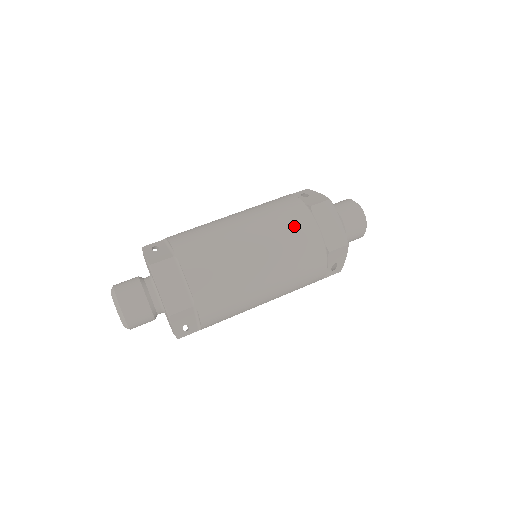
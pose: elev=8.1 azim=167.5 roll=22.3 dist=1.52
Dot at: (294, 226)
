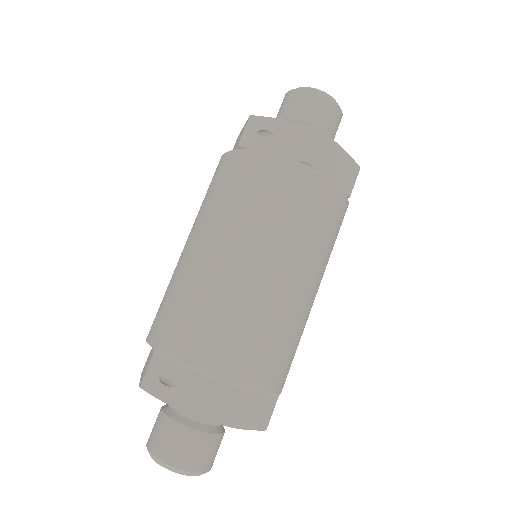
Dot at: (312, 209)
